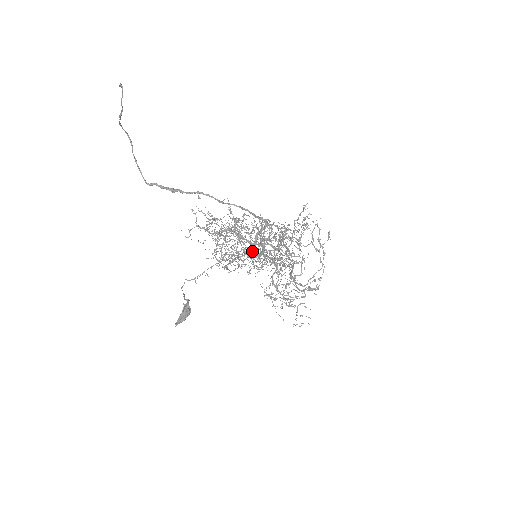
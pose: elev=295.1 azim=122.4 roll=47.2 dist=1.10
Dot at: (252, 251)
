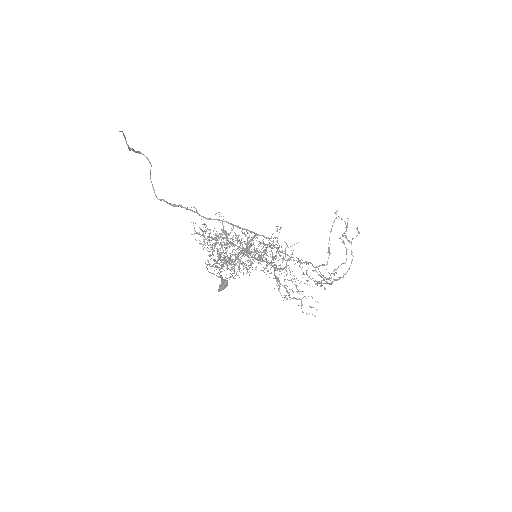
Dot at: occluded
